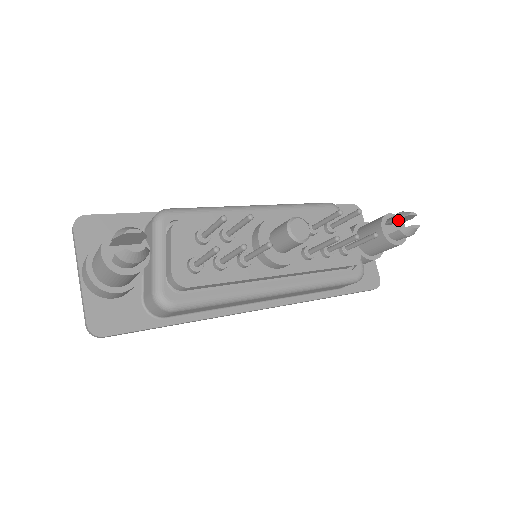
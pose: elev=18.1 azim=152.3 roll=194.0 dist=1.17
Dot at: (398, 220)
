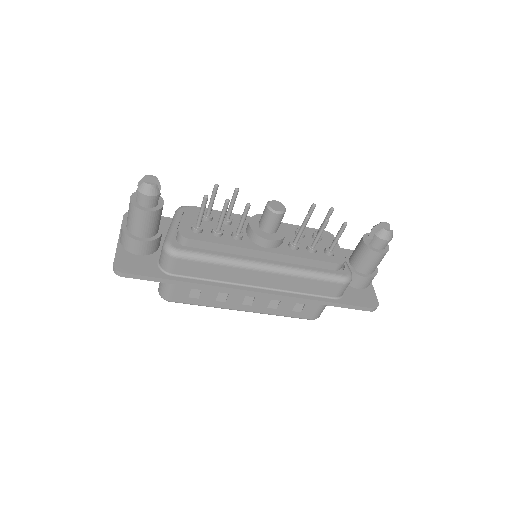
Dot at: (376, 231)
